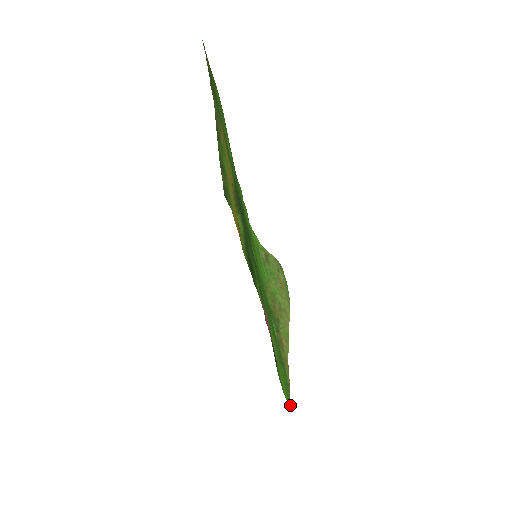
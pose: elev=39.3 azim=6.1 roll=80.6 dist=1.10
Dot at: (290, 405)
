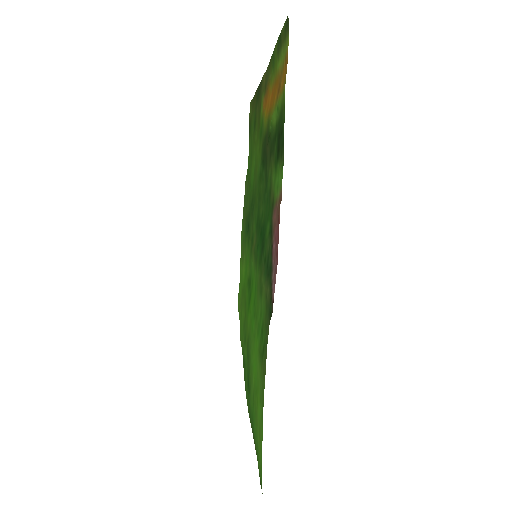
Dot at: (260, 482)
